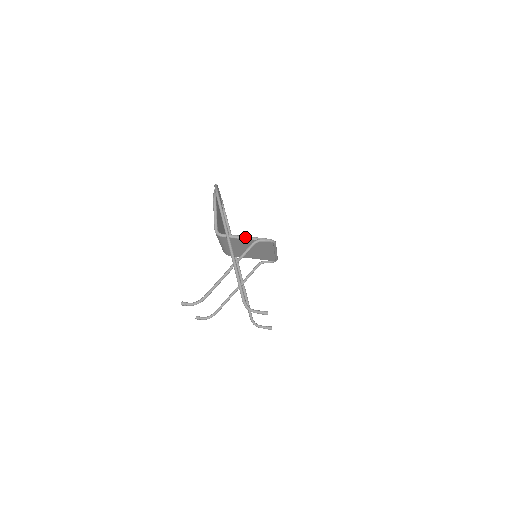
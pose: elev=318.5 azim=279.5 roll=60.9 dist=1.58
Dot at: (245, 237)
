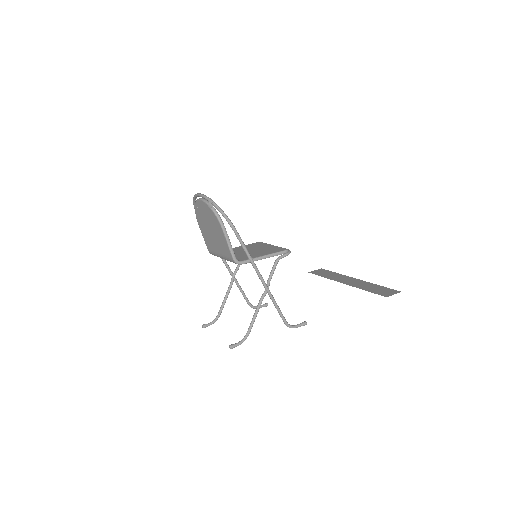
Dot at: (265, 257)
